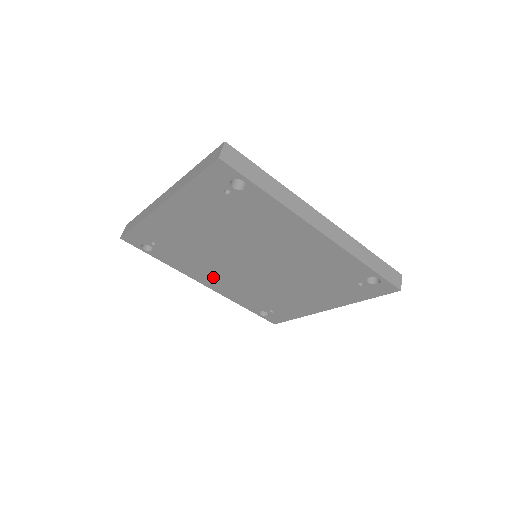
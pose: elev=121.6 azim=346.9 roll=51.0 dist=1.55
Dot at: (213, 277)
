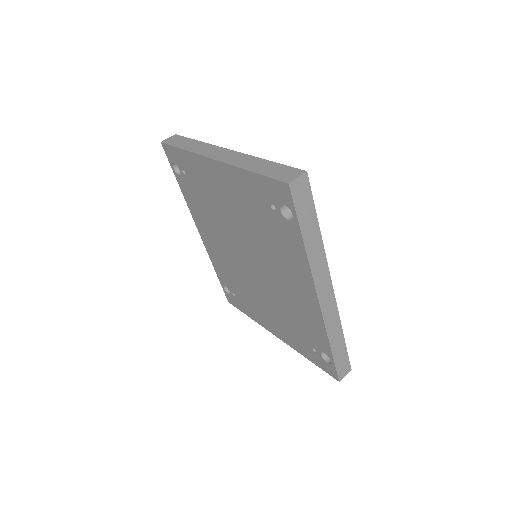
Dot at: (210, 235)
